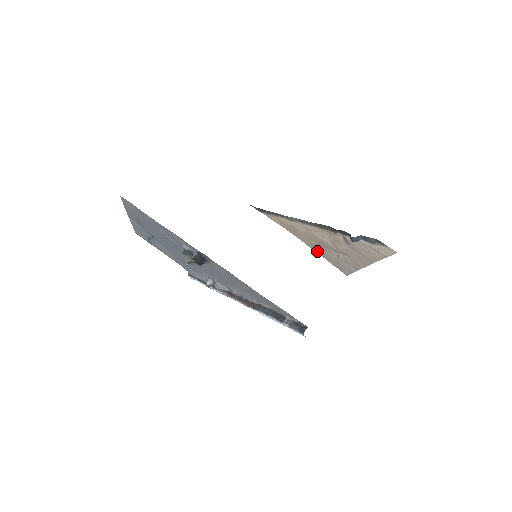
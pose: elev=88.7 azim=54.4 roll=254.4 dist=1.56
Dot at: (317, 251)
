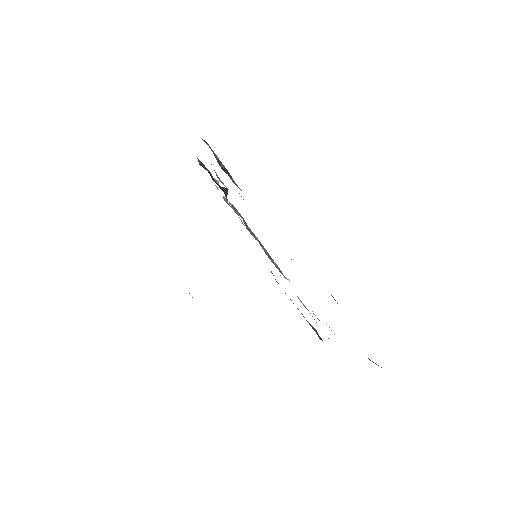
Dot at: occluded
